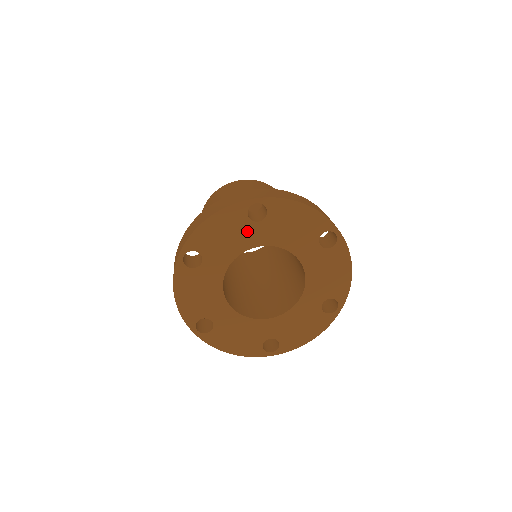
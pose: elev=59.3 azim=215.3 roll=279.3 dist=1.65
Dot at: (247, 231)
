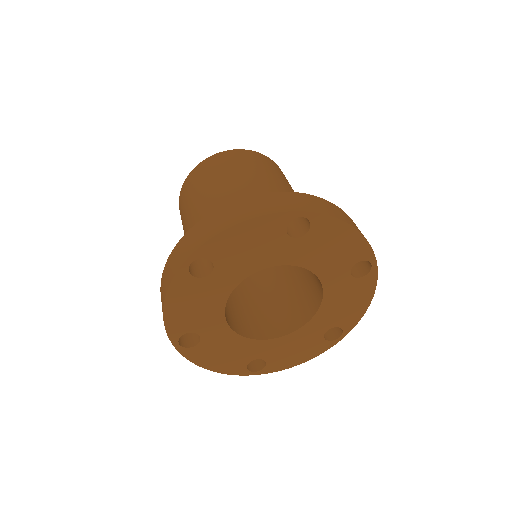
Dot at: (278, 246)
